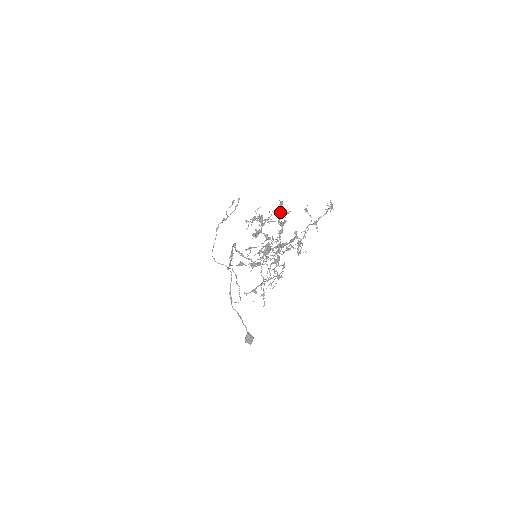
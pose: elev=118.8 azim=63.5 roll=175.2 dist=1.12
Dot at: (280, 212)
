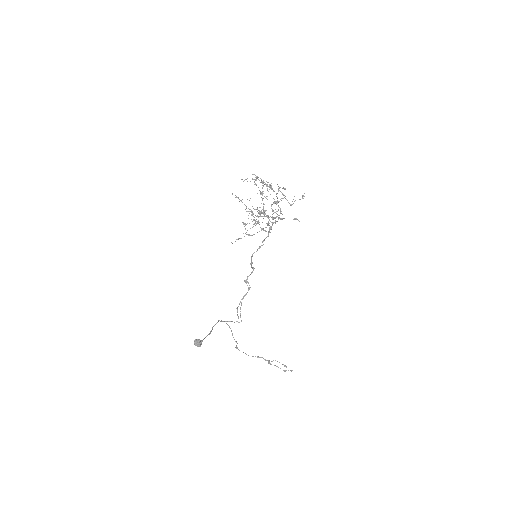
Dot at: occluded
